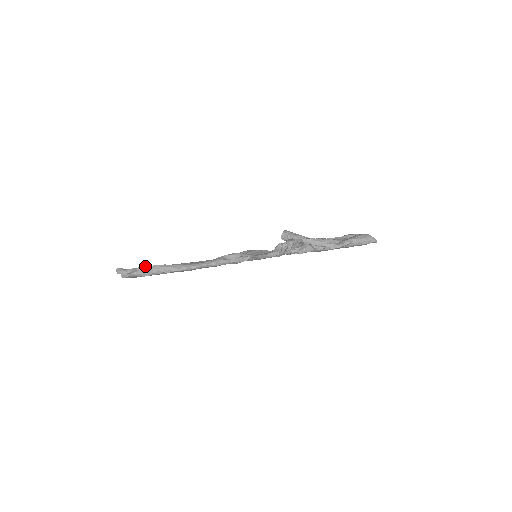
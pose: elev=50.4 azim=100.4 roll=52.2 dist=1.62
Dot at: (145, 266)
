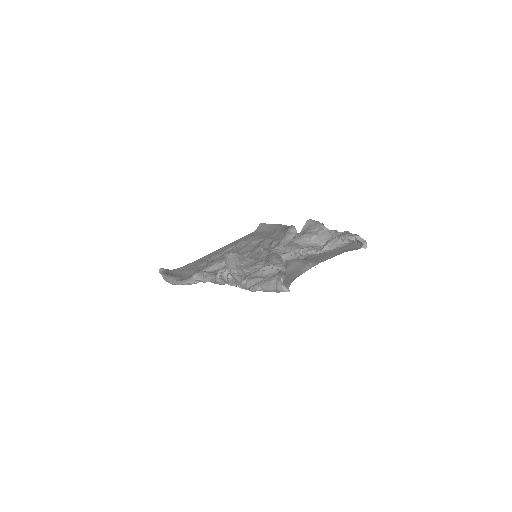
Dot at: (162, 274)
